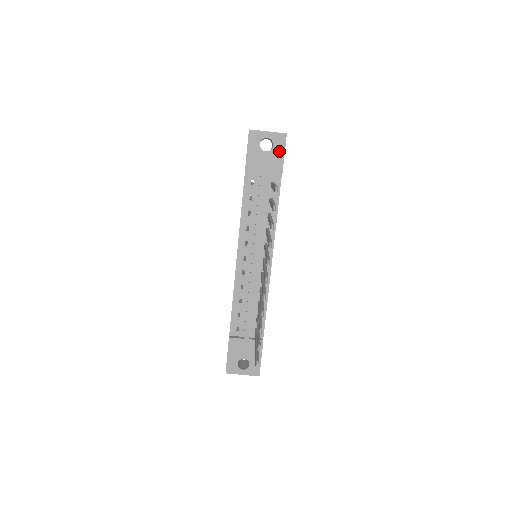
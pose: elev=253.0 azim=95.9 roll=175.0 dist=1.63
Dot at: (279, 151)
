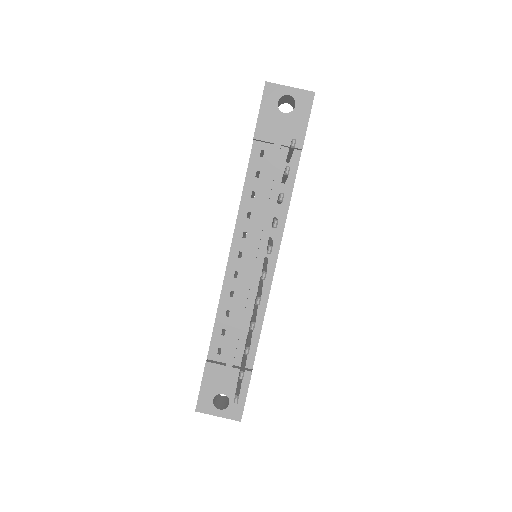
Dot at: (302, 114)
